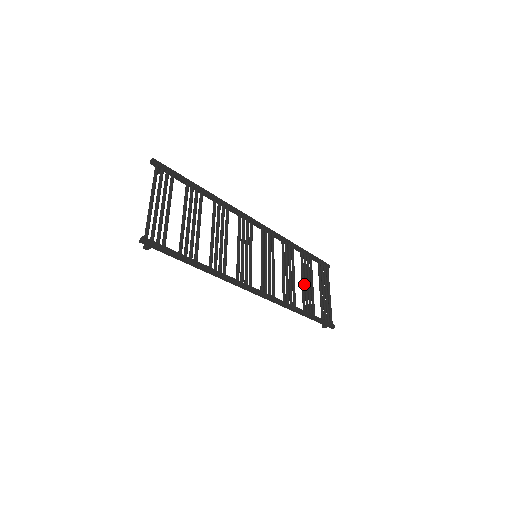
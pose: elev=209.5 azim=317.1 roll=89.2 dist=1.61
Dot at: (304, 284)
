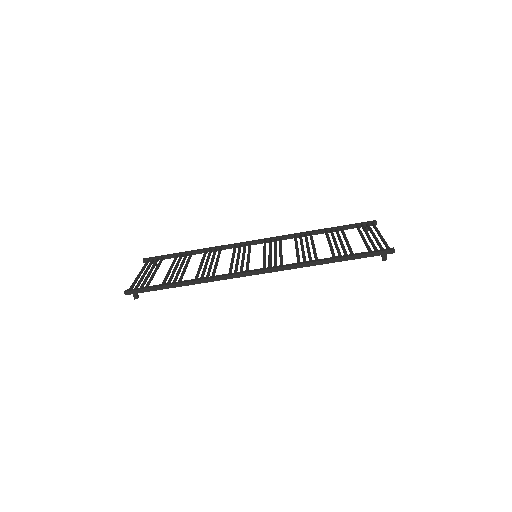
Dot at: (331, 244)
